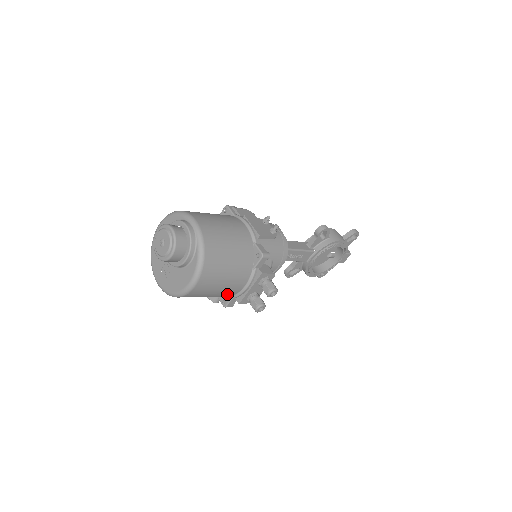
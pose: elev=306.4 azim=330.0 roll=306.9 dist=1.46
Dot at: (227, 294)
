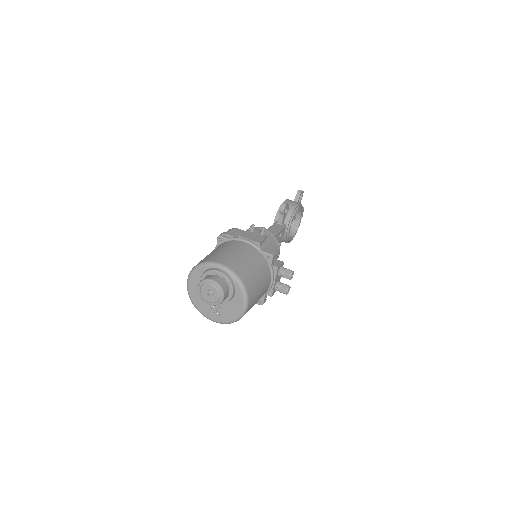
Dot at: occluded
